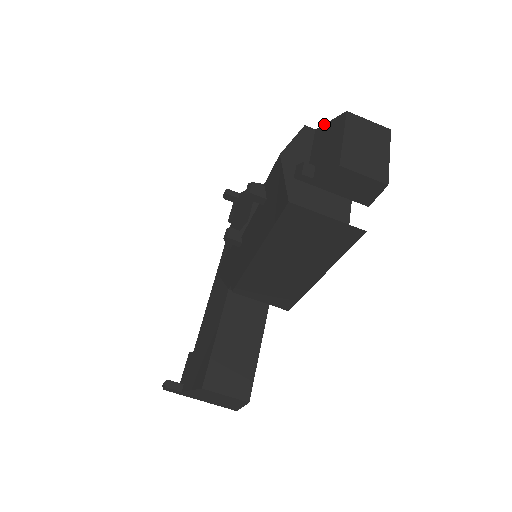
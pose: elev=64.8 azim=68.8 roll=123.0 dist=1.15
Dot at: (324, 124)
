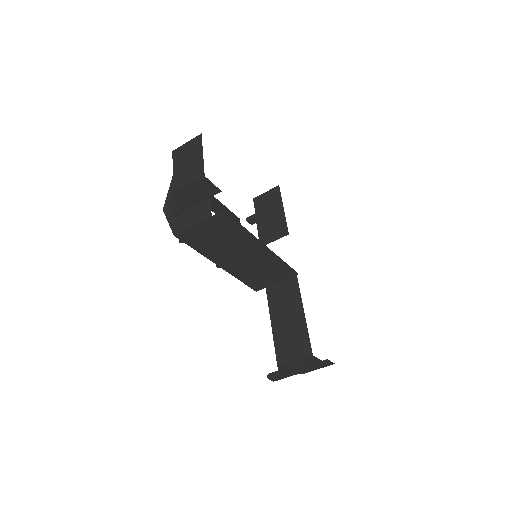
Dot at: occluded
